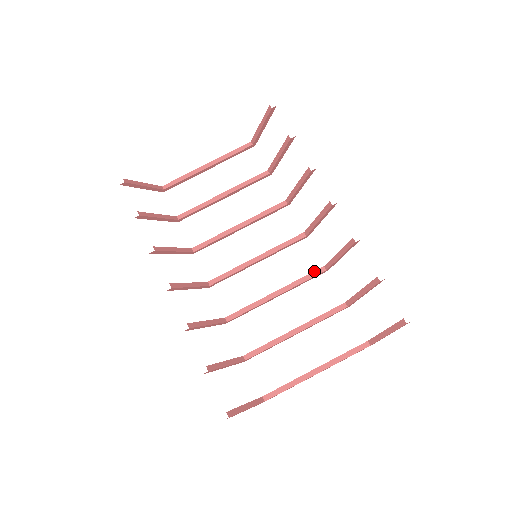
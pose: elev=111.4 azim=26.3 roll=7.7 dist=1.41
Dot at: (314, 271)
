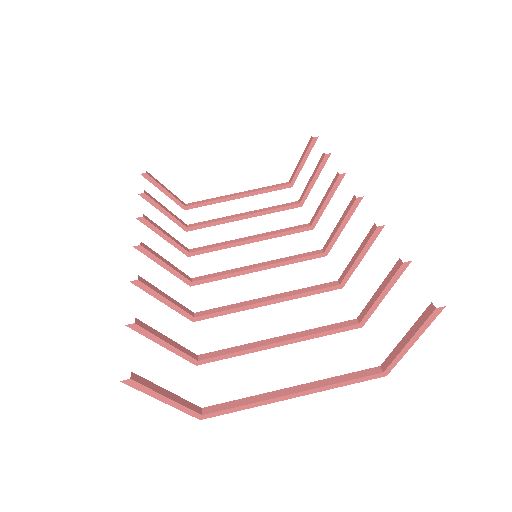
Dot at: (324, 283)
